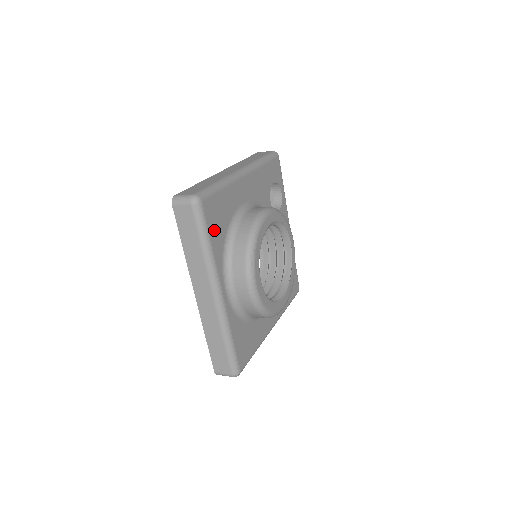
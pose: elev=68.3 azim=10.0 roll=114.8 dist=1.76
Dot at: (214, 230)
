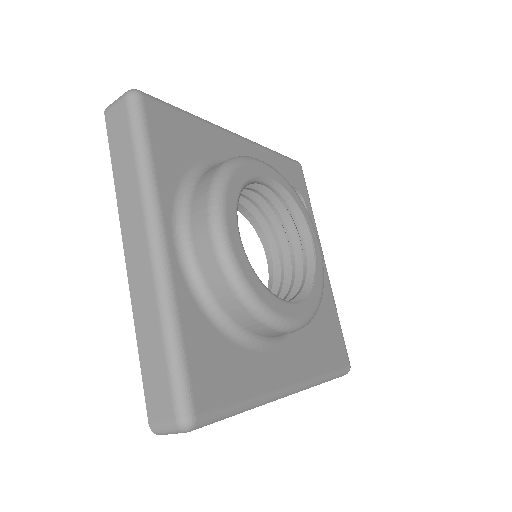
Dot at: (163, 147)
